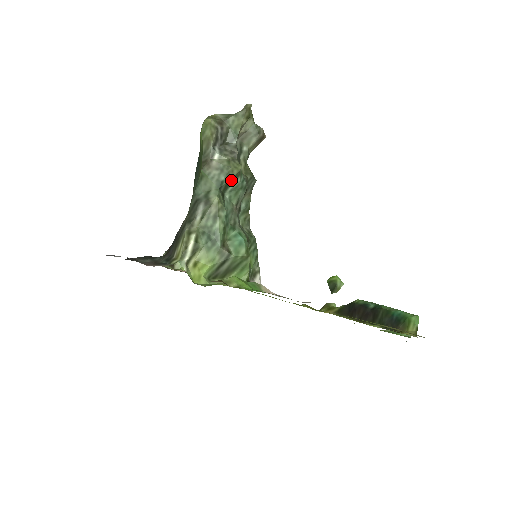
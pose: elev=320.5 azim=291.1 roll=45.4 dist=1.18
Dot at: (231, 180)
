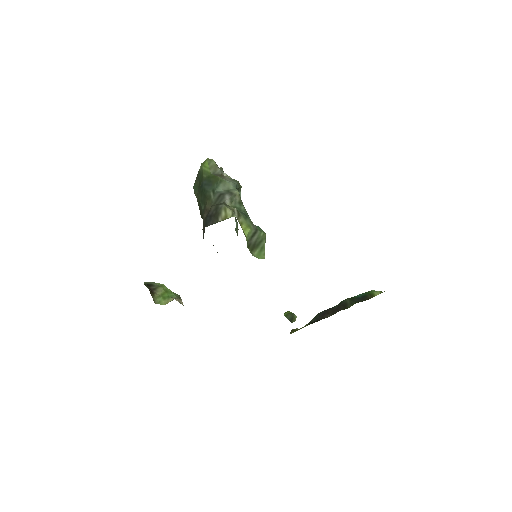
Dot at: (238, 190)
